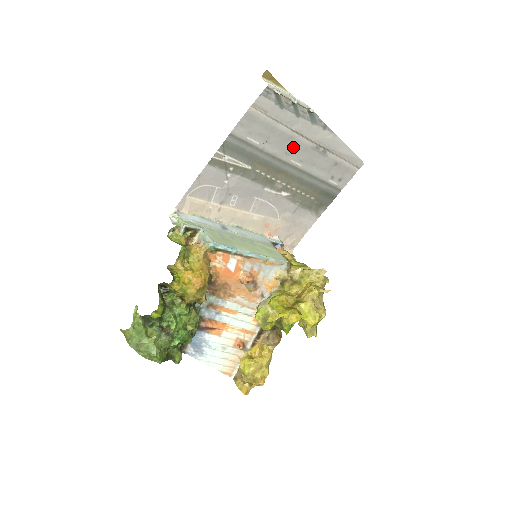
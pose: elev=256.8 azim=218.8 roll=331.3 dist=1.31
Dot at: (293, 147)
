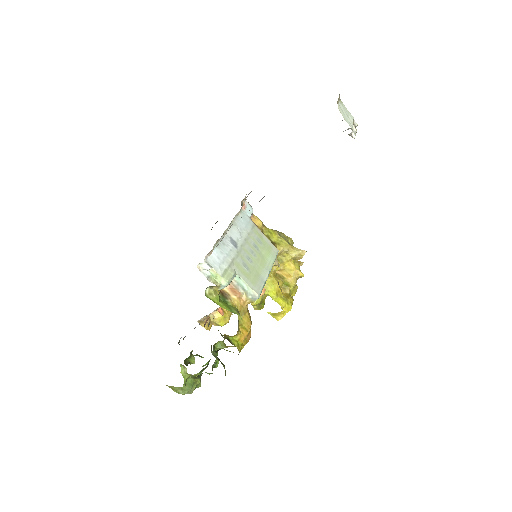
Dot at: occluded
